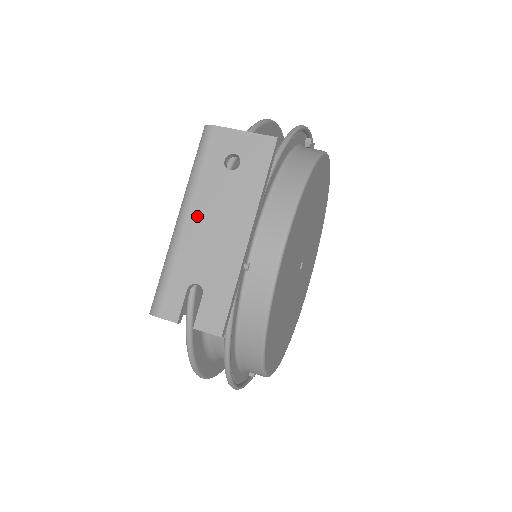
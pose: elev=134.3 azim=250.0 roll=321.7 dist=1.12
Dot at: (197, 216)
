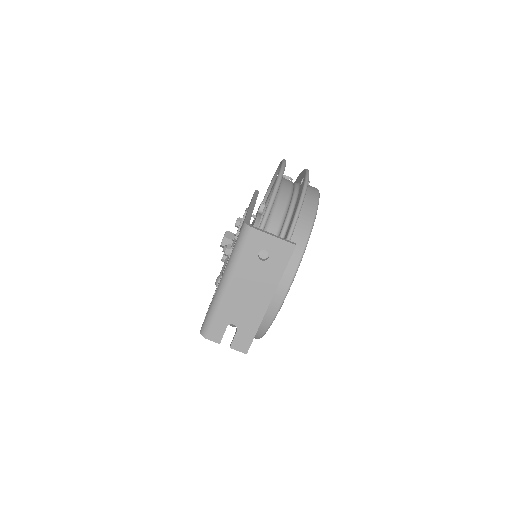
Dot at: (237, 285)
